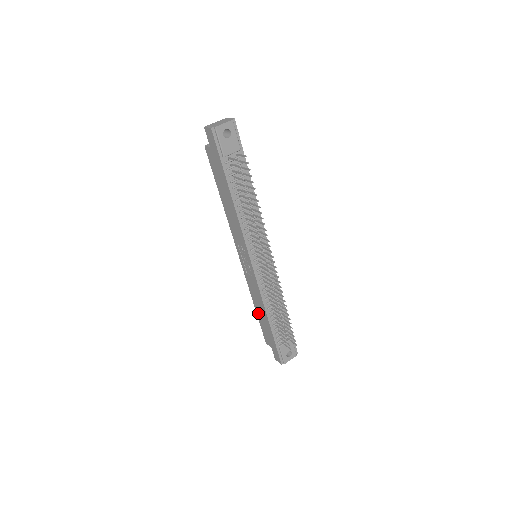
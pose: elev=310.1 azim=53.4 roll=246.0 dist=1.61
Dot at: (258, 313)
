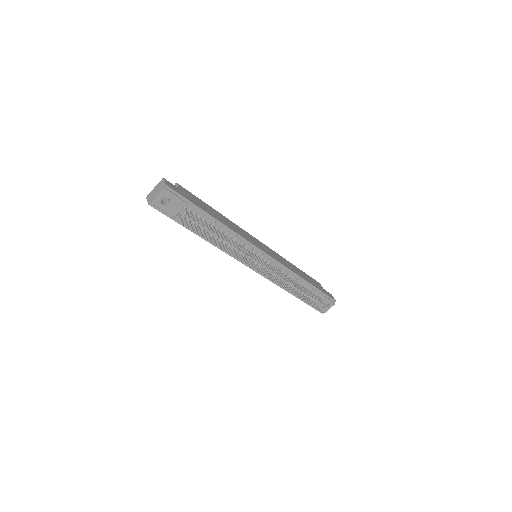
Dot at: occluded
